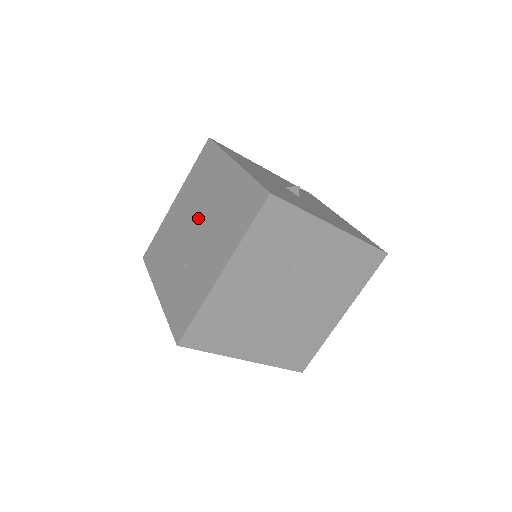
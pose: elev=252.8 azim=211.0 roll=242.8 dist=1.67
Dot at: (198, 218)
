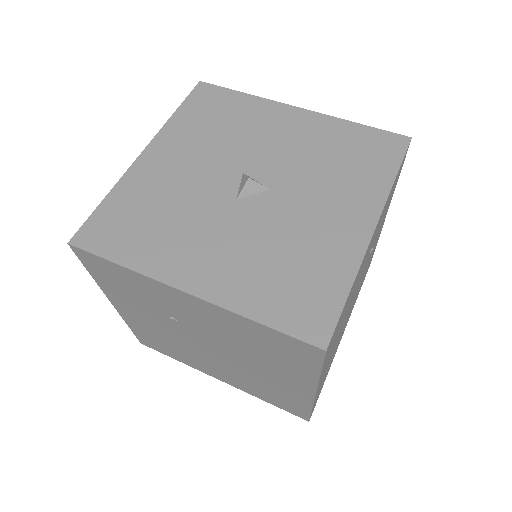
Dot at: occluded
